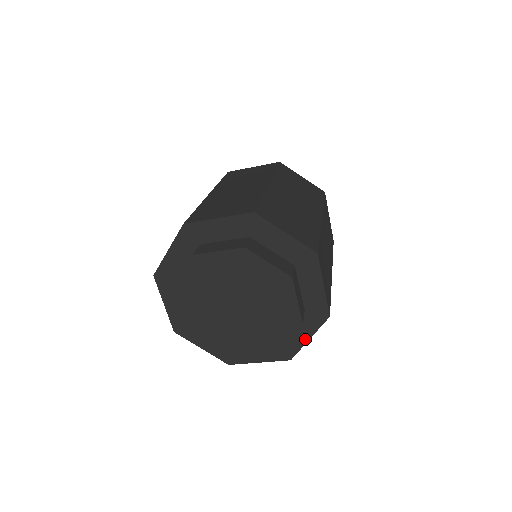
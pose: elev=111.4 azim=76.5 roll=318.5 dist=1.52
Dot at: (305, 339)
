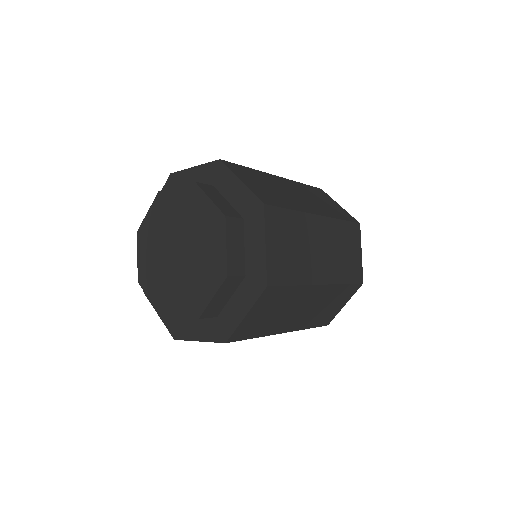
Dot at: (242, 315)
